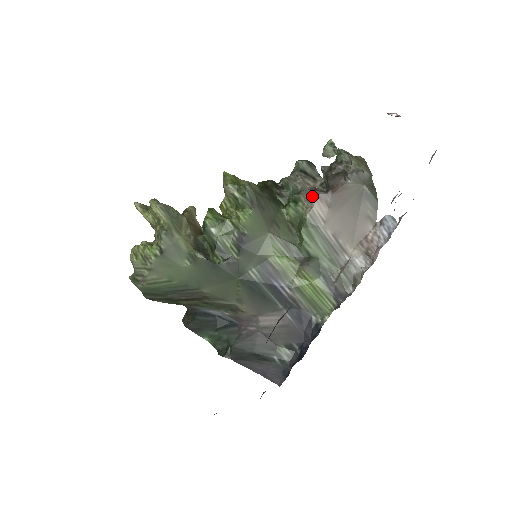
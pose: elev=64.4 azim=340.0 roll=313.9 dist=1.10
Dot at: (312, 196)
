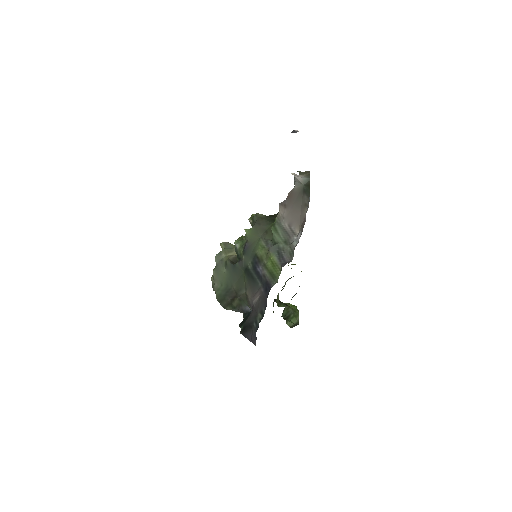
Dot at: (279, 205)
